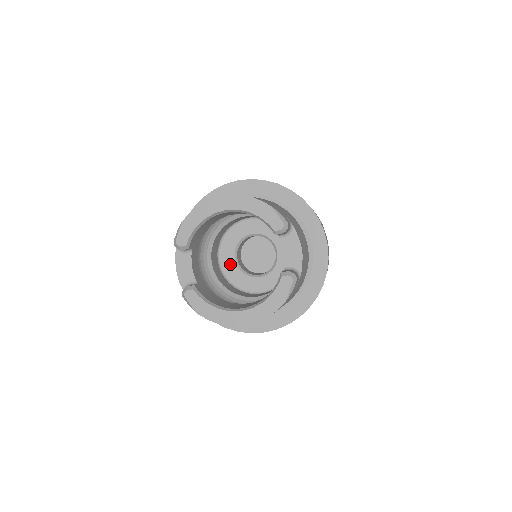
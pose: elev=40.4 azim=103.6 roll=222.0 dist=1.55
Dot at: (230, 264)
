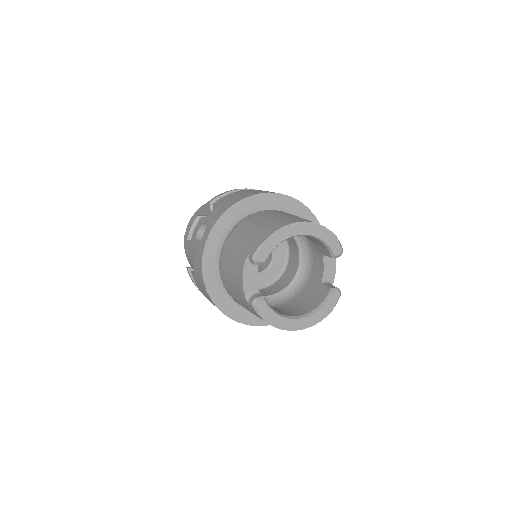
Dot at: occluded
